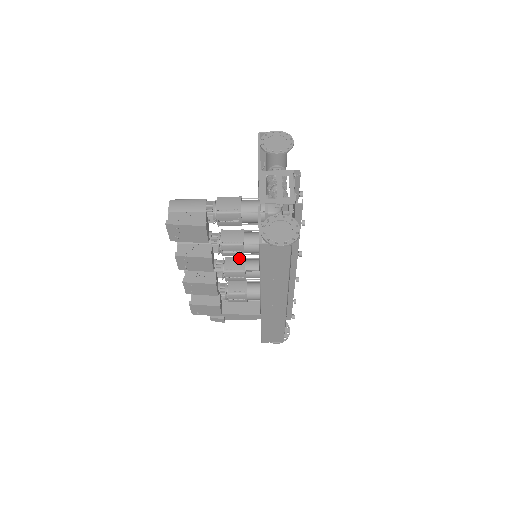
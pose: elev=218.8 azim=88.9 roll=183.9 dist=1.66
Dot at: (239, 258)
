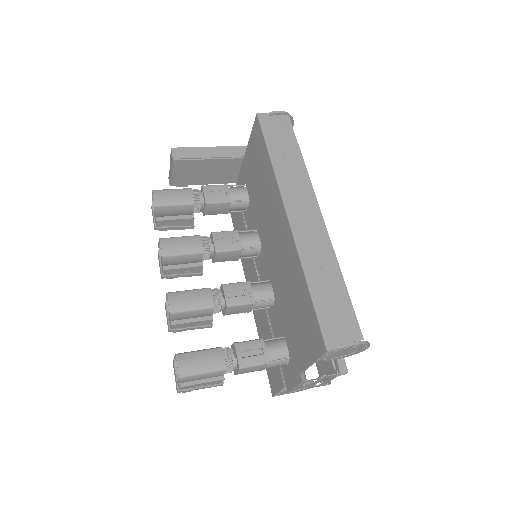
Dot at: (234, 253)
